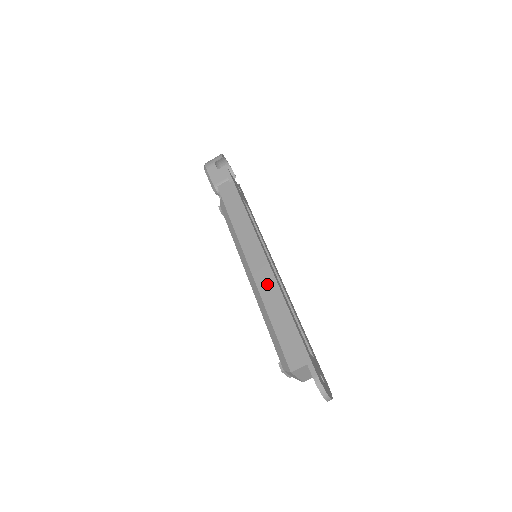
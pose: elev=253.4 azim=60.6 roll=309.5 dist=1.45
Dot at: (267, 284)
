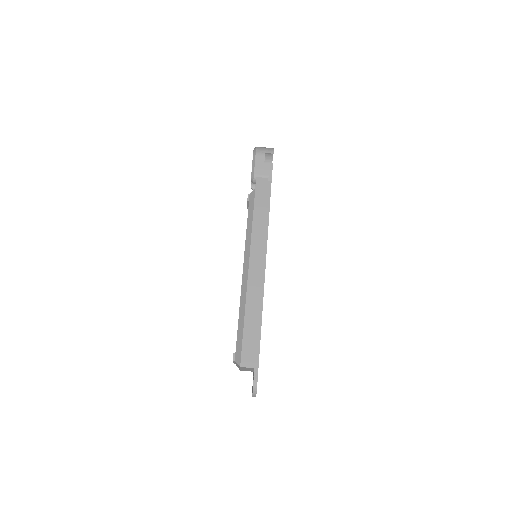
Dot at: (256, 290)
